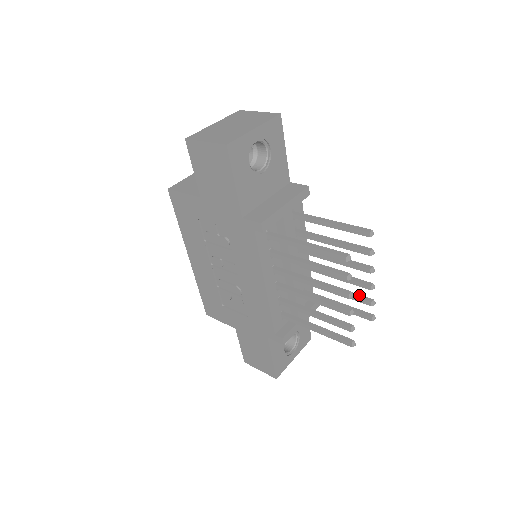
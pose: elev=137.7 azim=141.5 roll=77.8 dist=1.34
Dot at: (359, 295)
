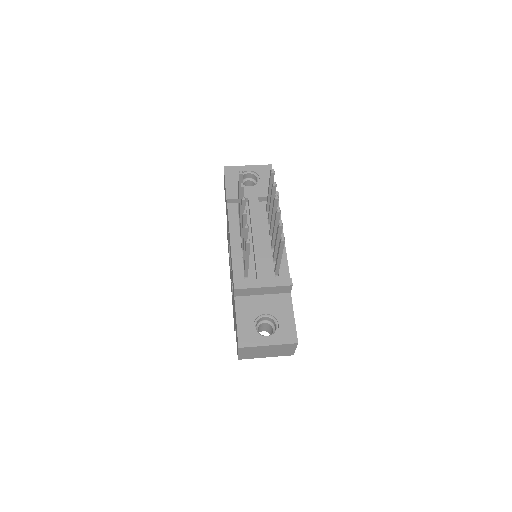
Dot at: occluded
